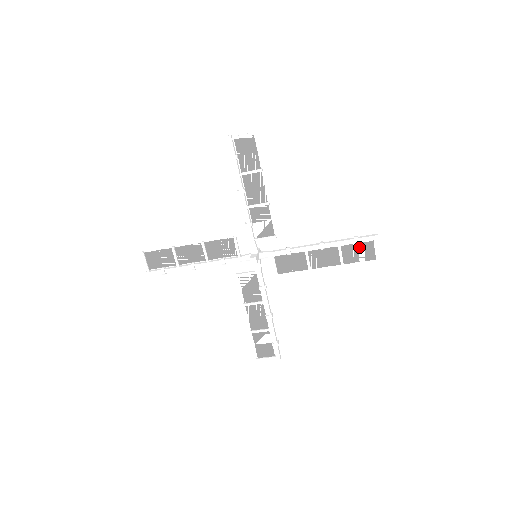
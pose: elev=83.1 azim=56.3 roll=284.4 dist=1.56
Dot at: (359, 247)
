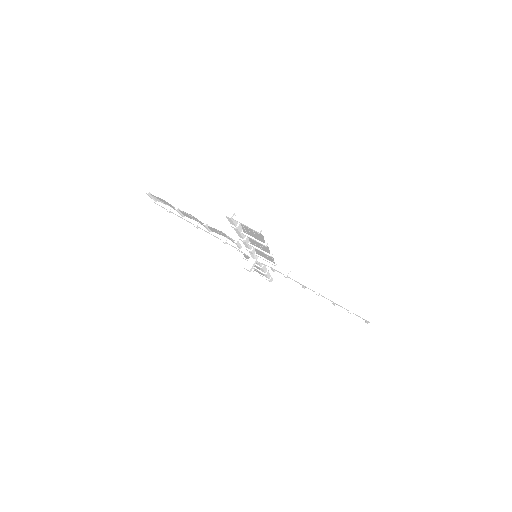
Dot at: occluded
